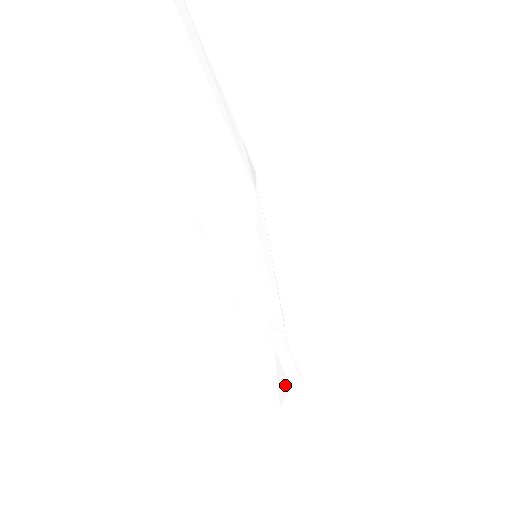
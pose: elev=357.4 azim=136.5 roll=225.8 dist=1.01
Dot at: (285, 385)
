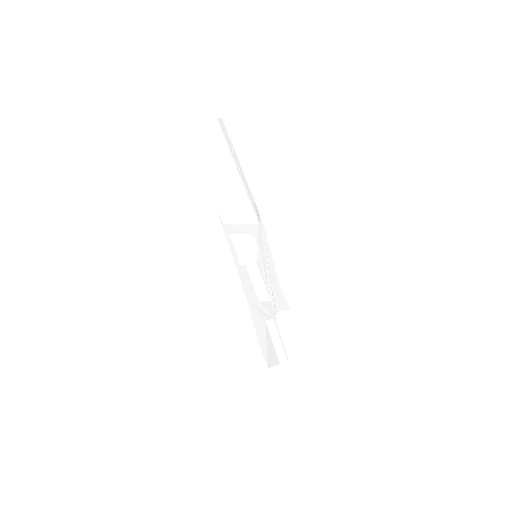
Dot at: (274, 356)
